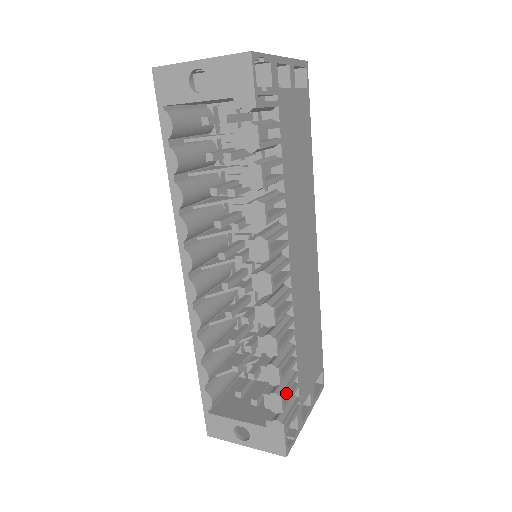
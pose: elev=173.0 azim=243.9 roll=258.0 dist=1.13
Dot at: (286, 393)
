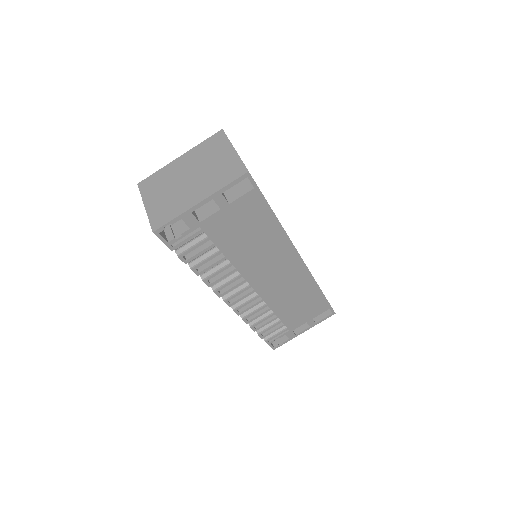
Dot at: occluded
